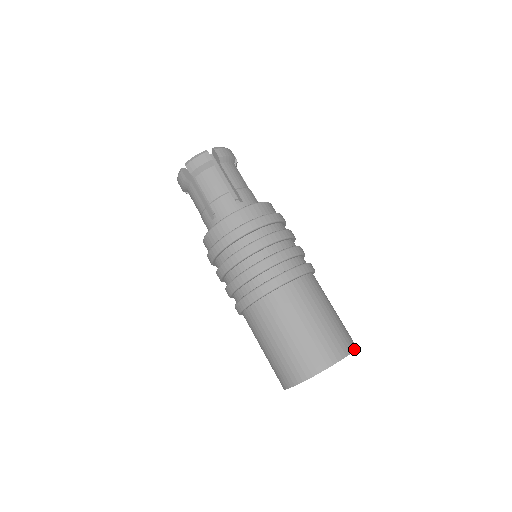
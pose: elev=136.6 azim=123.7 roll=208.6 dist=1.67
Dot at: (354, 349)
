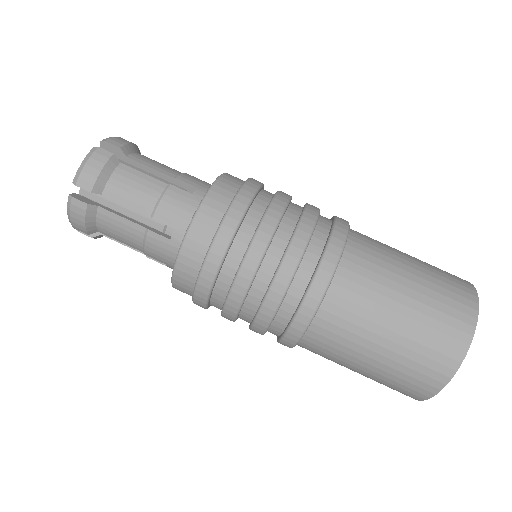
Dot at: (467, 281)
